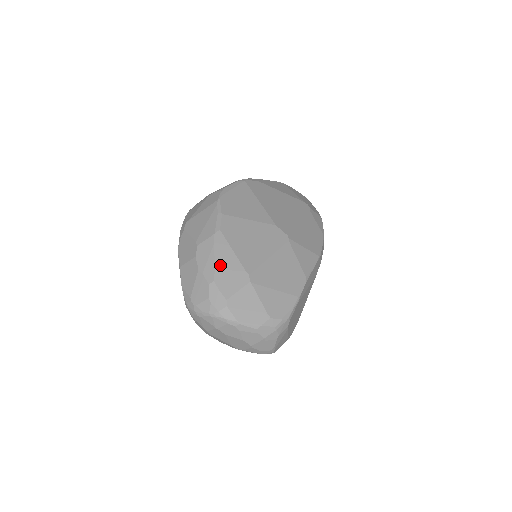
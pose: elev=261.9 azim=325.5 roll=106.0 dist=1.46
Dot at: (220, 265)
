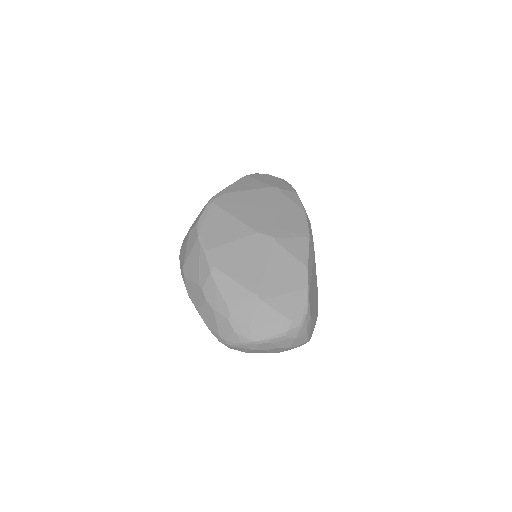
Dot at: (229, 298)
